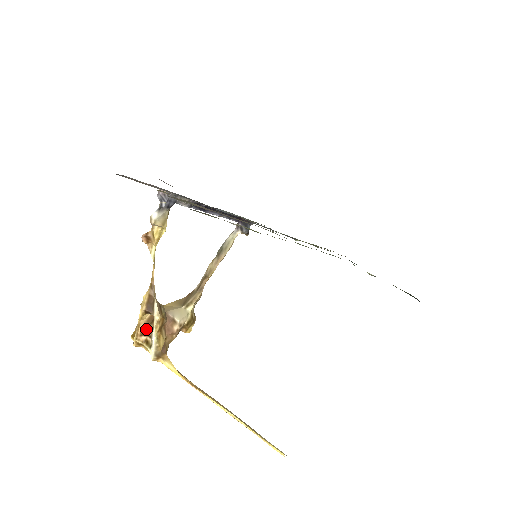
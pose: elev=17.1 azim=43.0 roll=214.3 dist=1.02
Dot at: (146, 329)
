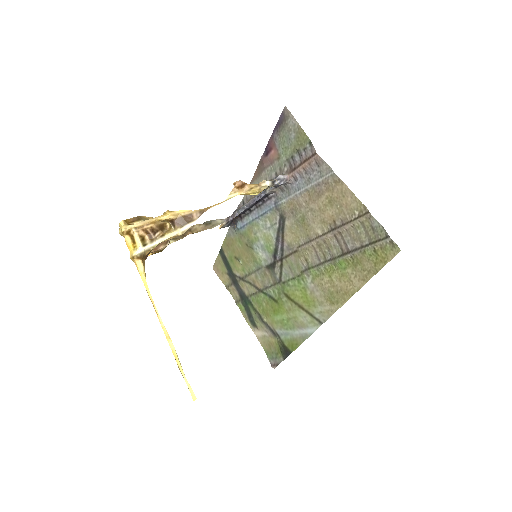
Dot at: (154, 230)
